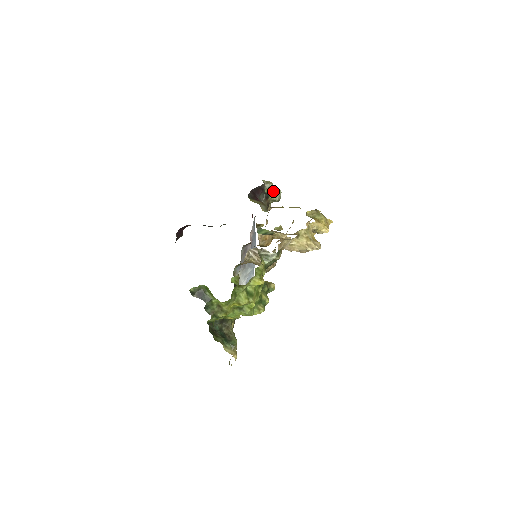
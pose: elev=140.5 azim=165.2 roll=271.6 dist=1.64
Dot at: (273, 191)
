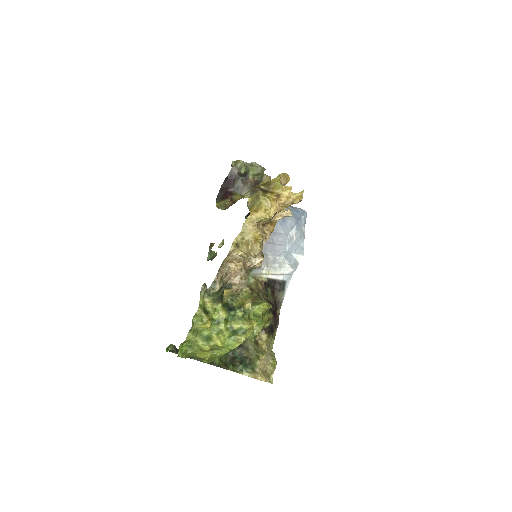
Dot at: (250, 165)
